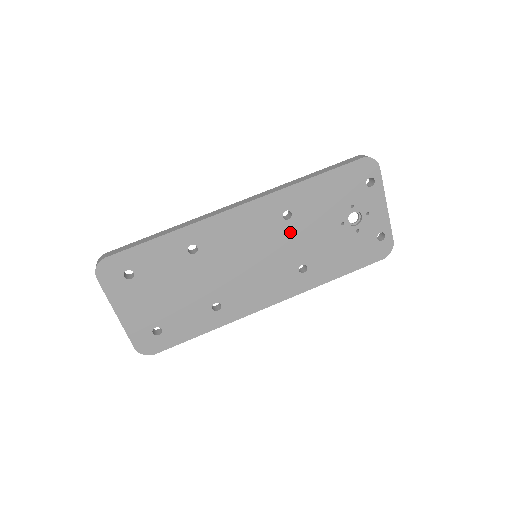
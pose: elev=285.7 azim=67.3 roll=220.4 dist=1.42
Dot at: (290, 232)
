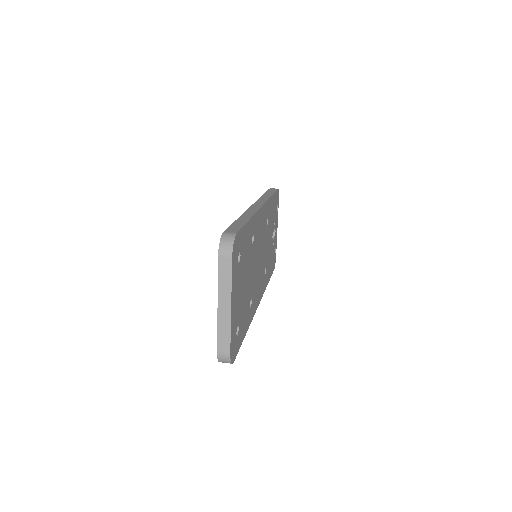
Dot at: occluded
